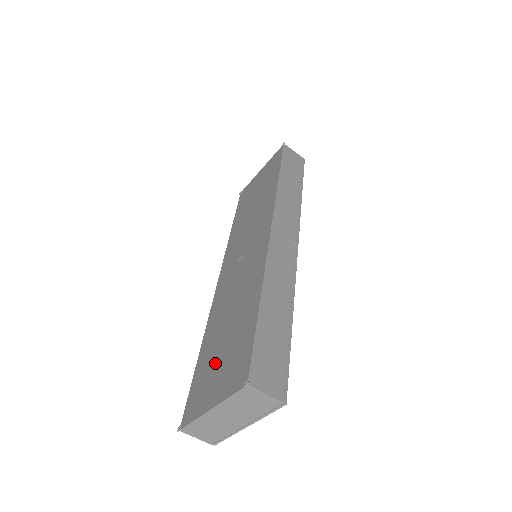
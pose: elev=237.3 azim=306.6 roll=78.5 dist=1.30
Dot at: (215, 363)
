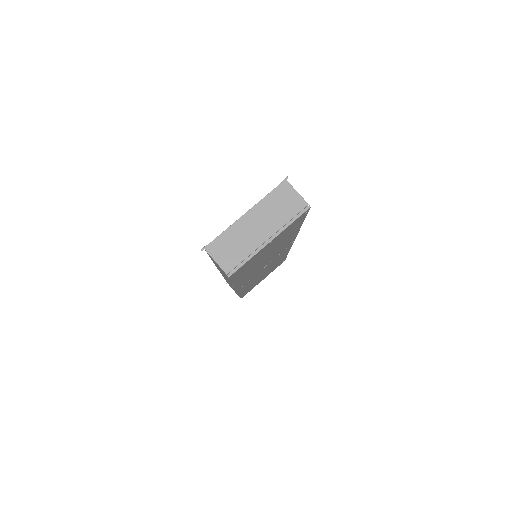
Dot at: occluded
